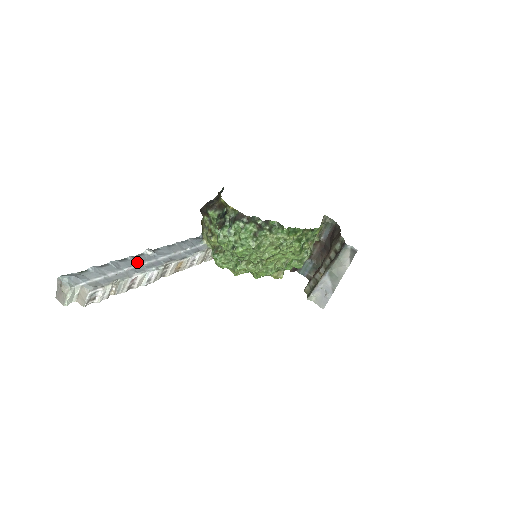
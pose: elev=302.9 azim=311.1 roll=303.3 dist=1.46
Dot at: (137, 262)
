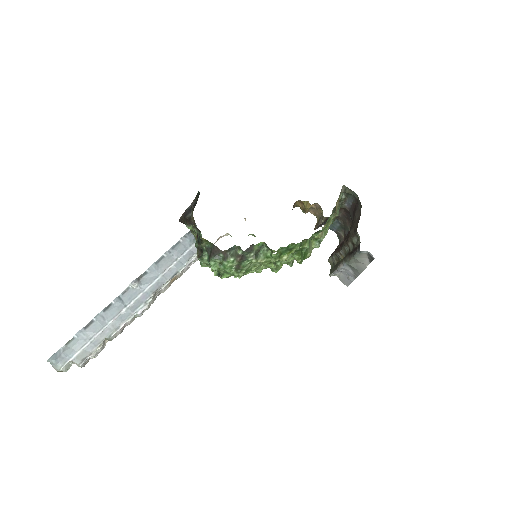
Dot at: (122, 305)
